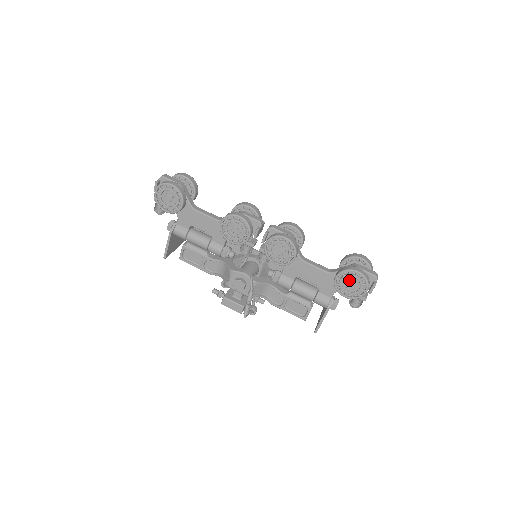
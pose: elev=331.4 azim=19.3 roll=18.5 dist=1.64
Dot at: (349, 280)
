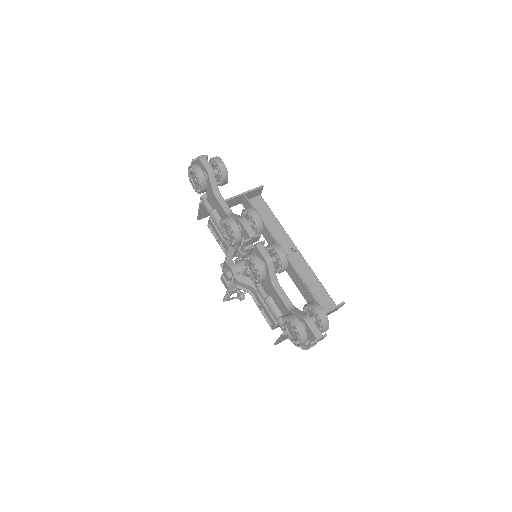
Dot at: (291, 327)
